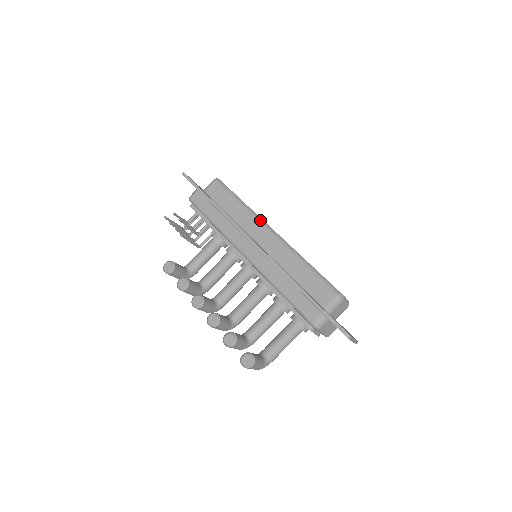
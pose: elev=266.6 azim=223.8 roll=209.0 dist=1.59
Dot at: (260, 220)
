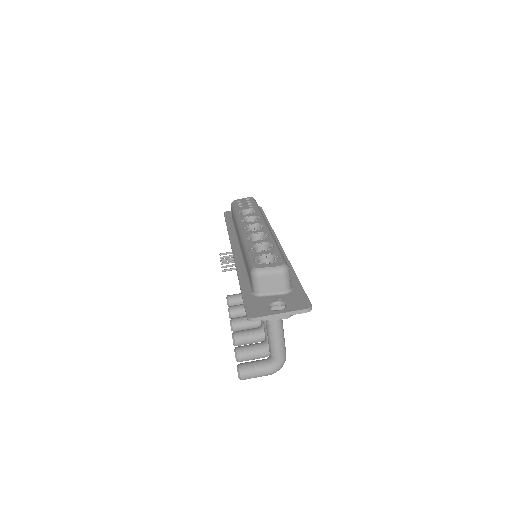
Dot at: (237, 224)
